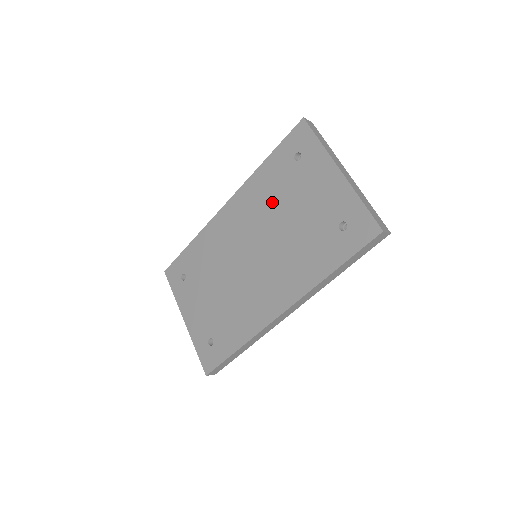
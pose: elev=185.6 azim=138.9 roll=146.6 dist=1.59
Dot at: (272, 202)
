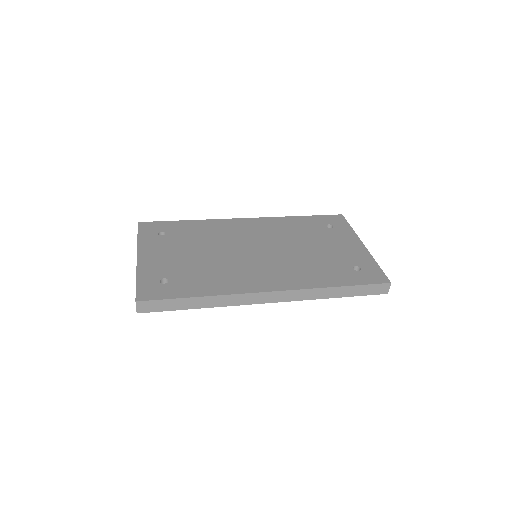
Dot at: (295, 235)
